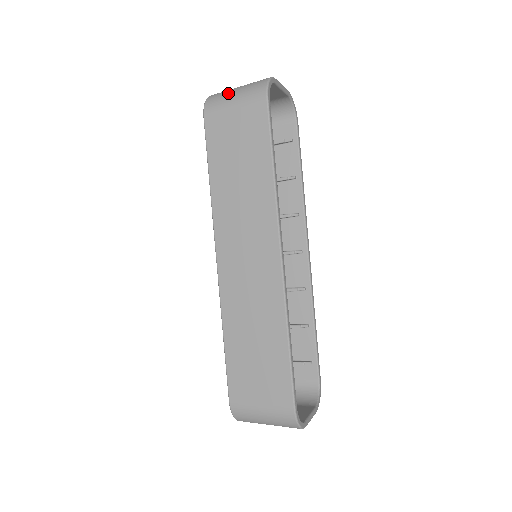
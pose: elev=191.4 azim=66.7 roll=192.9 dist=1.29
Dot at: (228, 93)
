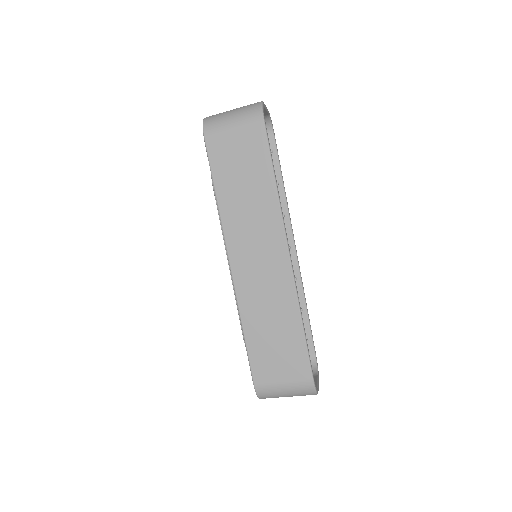
Dot at: (225, 117)
